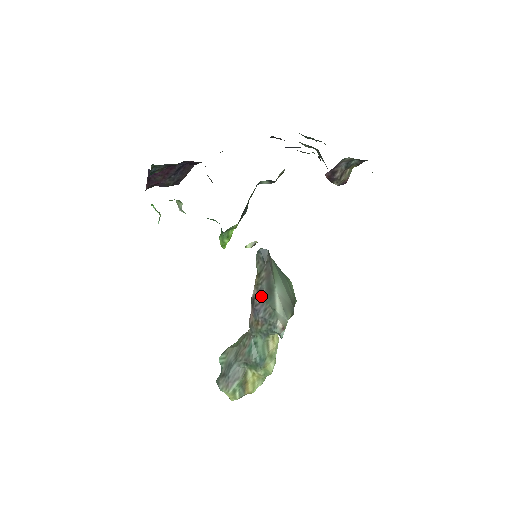
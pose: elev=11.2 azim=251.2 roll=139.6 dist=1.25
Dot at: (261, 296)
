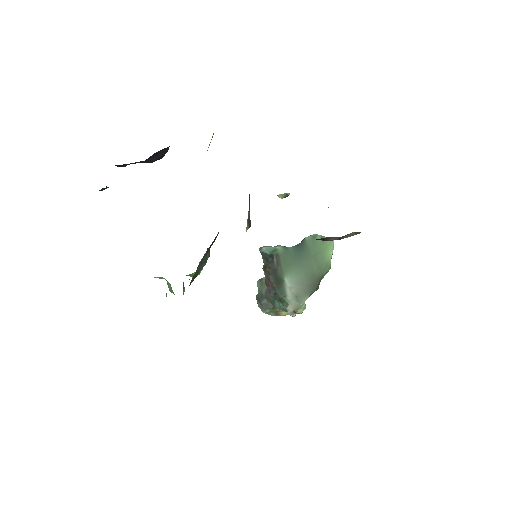
Dot at: (269, 283)
